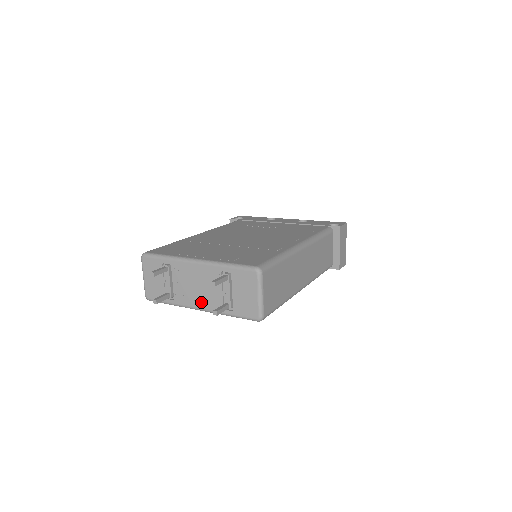
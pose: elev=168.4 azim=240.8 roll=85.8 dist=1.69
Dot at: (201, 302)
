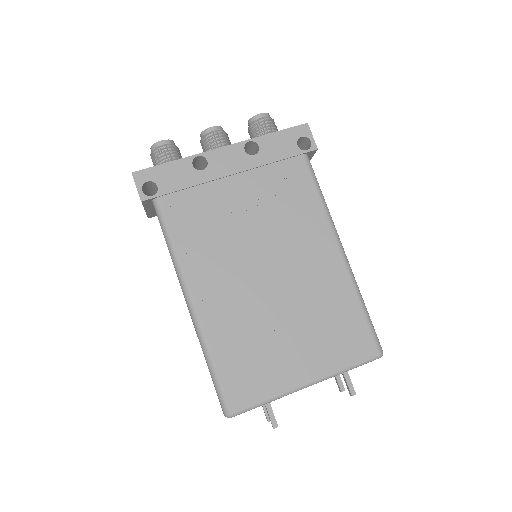
Dot at: occluded
